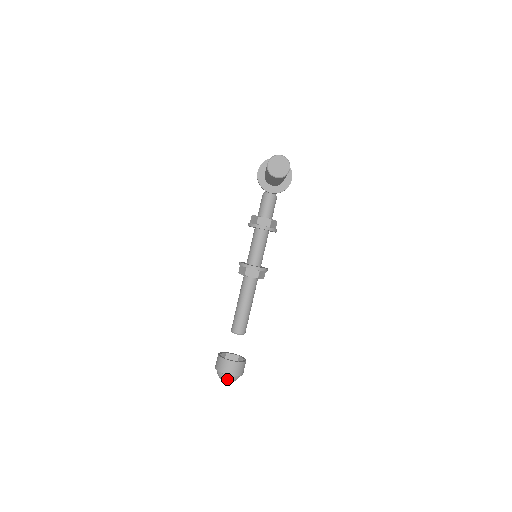
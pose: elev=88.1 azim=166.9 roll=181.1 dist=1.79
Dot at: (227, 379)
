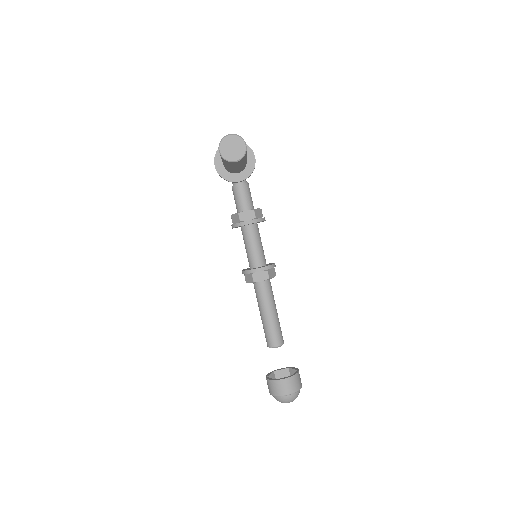
Dot at: (288, 400)
